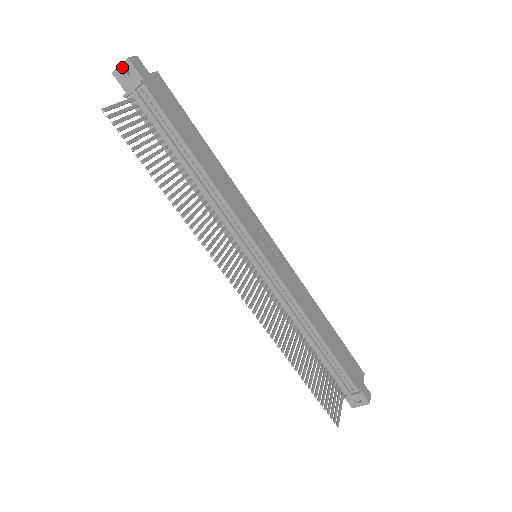
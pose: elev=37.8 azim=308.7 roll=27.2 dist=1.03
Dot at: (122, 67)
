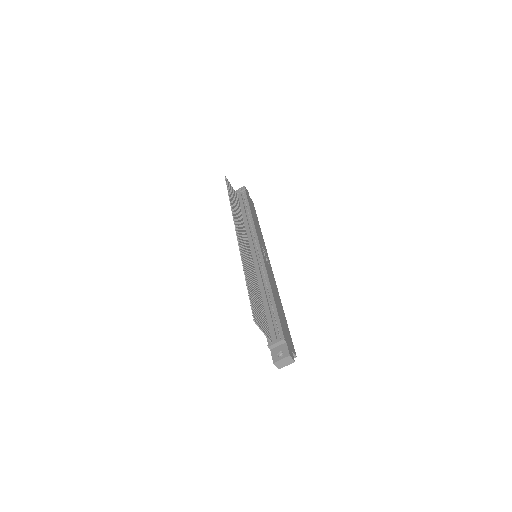
Dot at: (240, 189)
